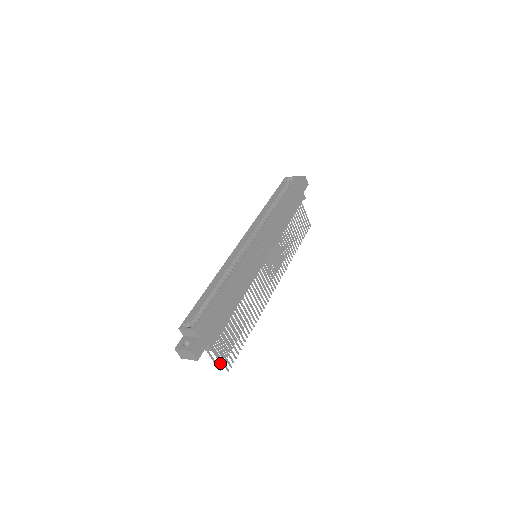
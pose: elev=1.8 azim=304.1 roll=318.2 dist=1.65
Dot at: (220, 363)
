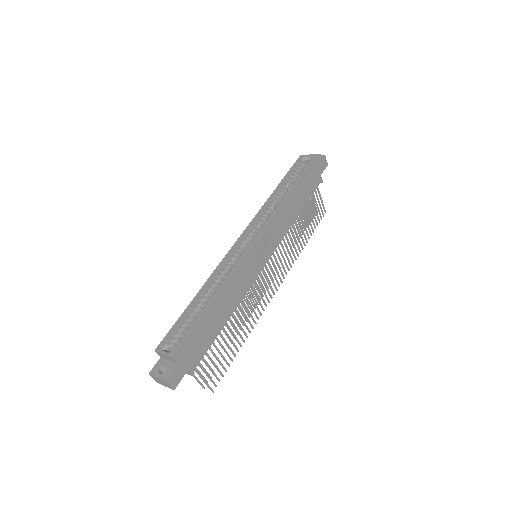
Dot at: occluded
